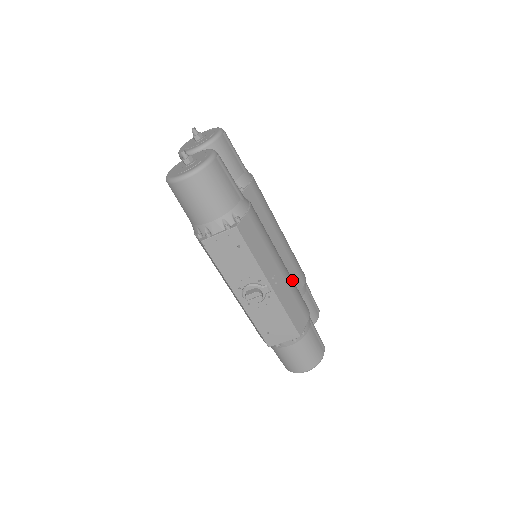
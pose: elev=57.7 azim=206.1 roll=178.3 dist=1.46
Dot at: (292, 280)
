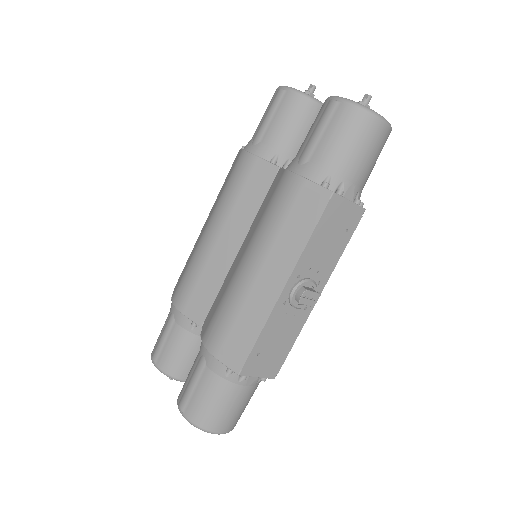
Dot at: occluded
